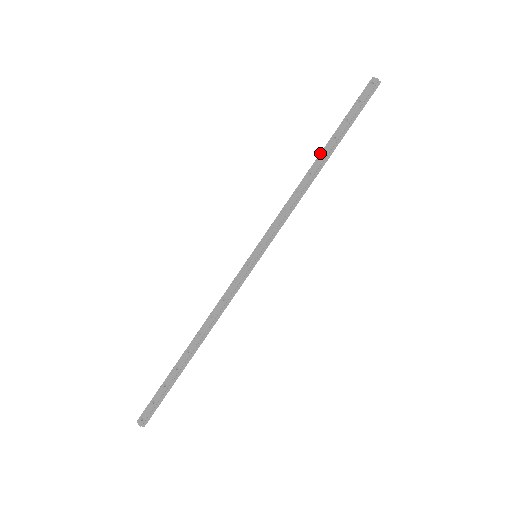
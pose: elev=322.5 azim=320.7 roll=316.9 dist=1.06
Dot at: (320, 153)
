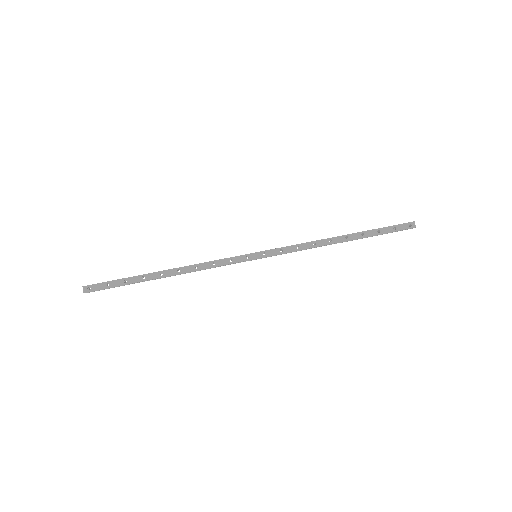
Dot at: (348, 234)
